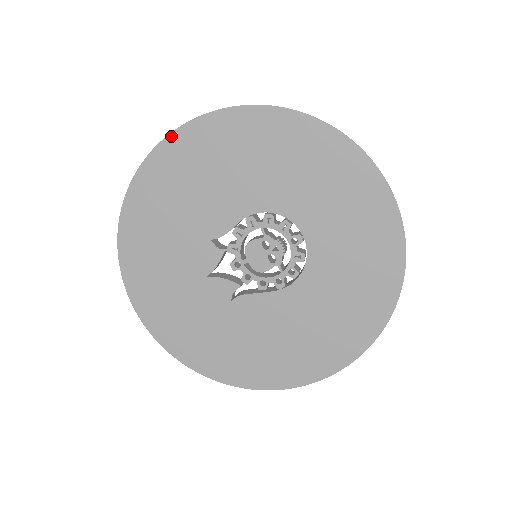
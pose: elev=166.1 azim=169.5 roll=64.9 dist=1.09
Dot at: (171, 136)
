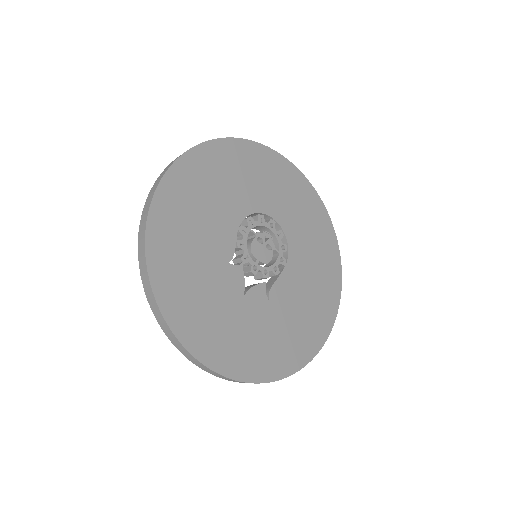
Dot at: (154, 200)
